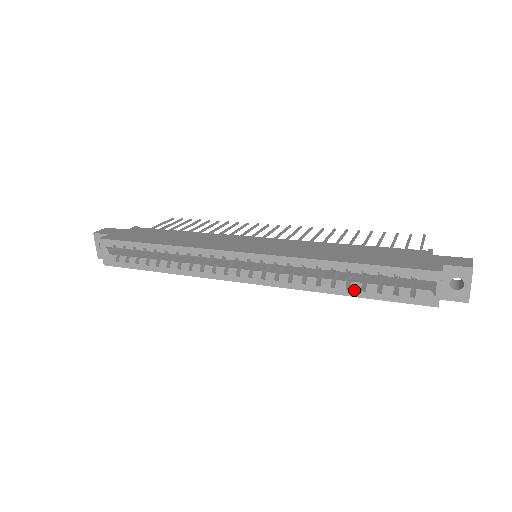
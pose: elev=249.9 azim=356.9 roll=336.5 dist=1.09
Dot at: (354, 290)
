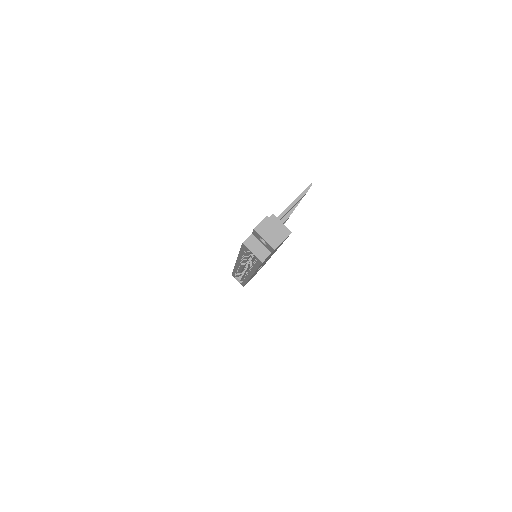
Dot at: (253, 266)
